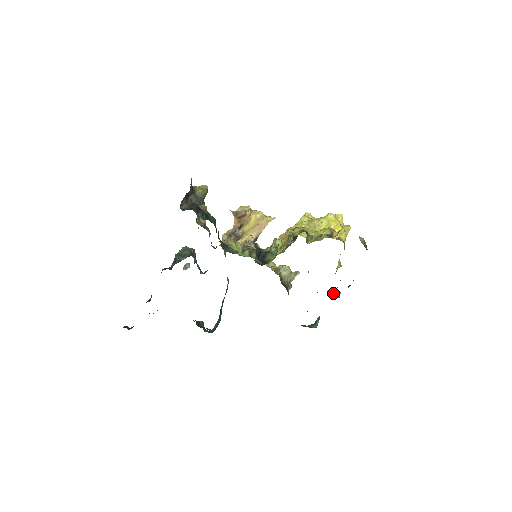
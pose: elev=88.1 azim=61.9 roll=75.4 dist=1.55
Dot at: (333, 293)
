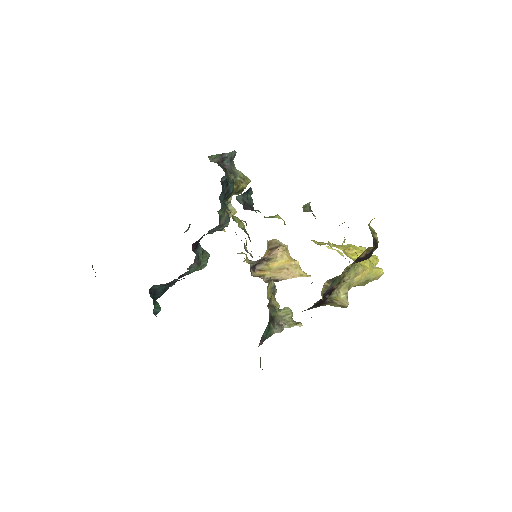
Dot at: occluded
